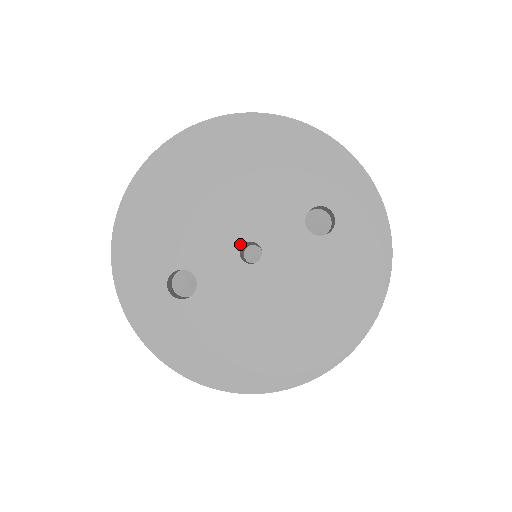
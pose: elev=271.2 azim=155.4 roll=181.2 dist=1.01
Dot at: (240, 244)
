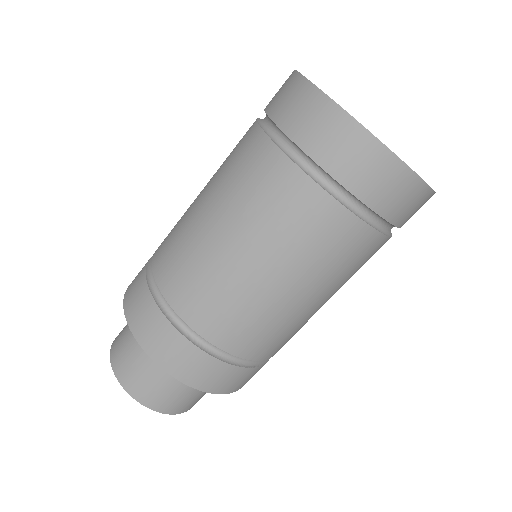
Dot at: occluded
